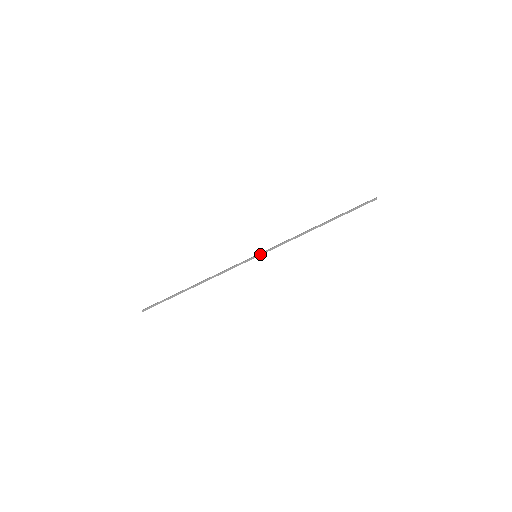
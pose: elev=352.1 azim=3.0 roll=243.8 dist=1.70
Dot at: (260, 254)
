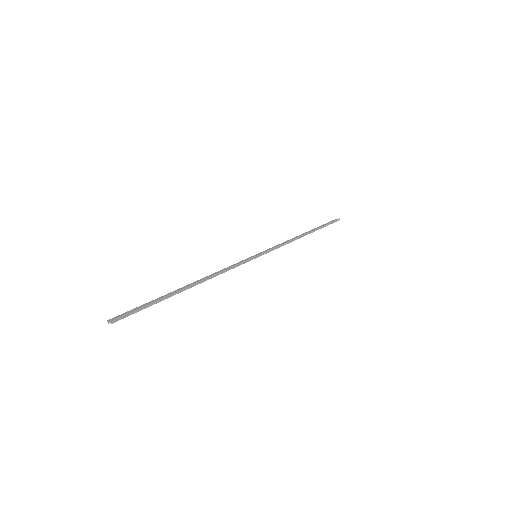
Dot at: (261, 254)
